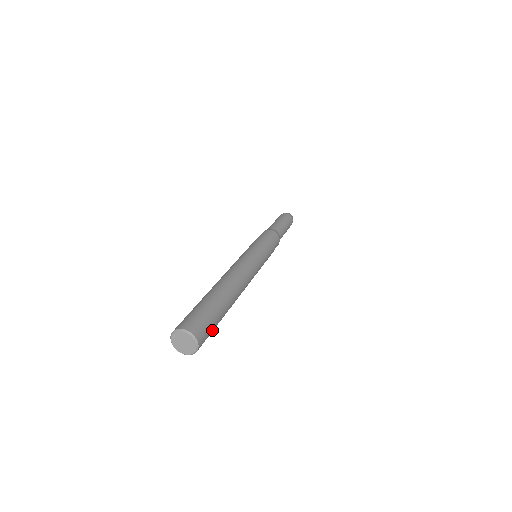
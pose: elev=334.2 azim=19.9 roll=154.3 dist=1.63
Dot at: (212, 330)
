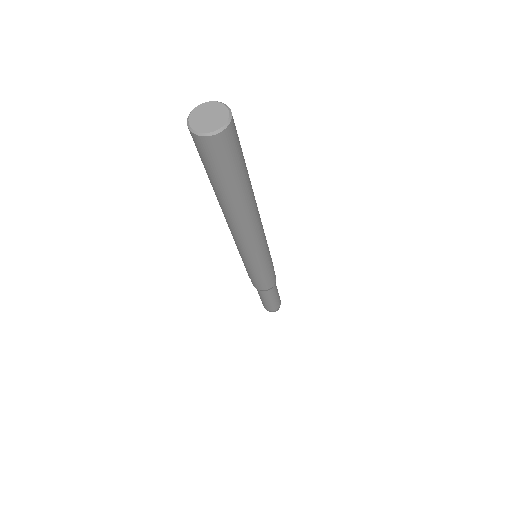
Dot at: (231, 163)
